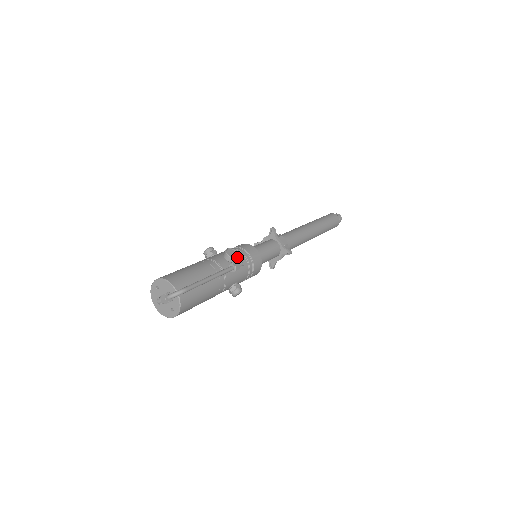
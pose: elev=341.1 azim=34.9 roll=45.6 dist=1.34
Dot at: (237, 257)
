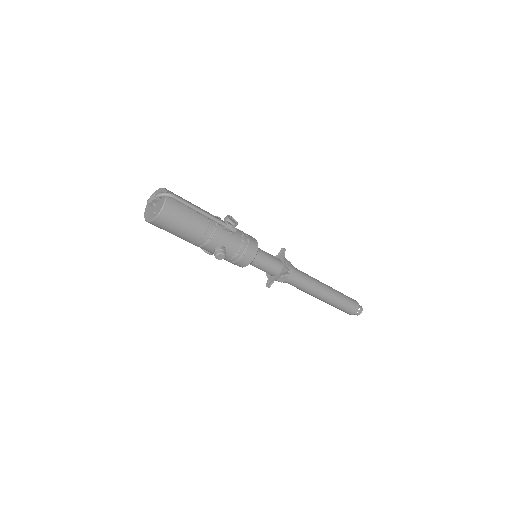
Dot at: (234, 223)
